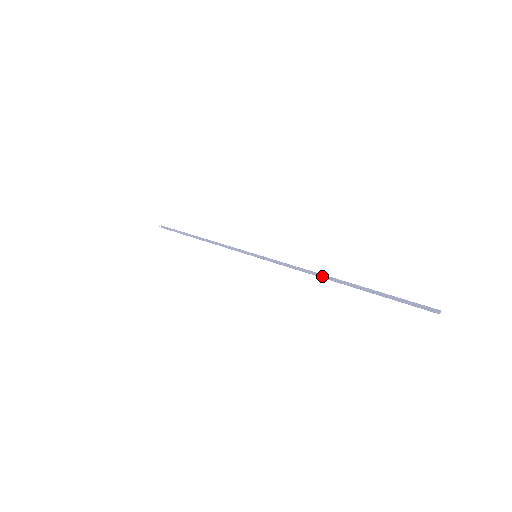
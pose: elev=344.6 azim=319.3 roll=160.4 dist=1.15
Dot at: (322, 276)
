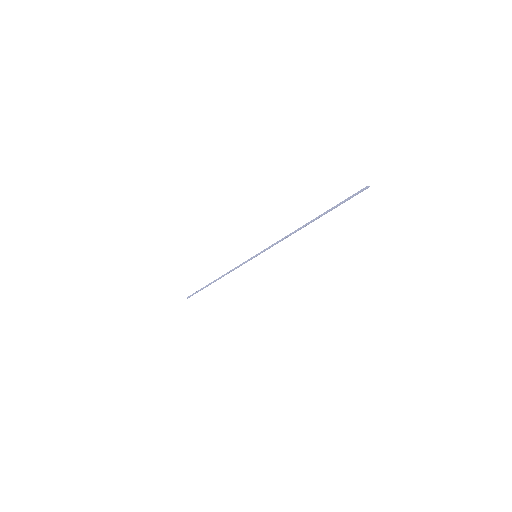
Dot at: (299, 229)
